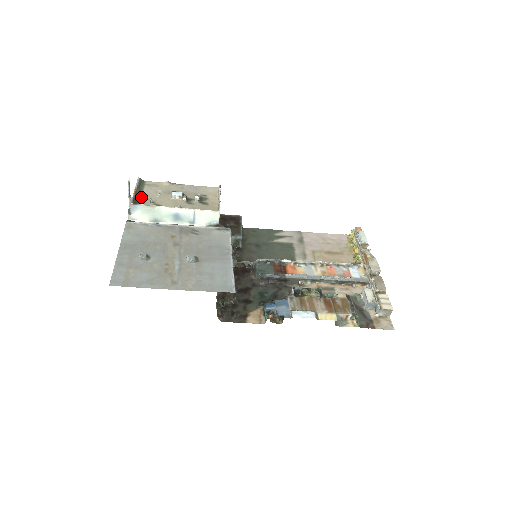
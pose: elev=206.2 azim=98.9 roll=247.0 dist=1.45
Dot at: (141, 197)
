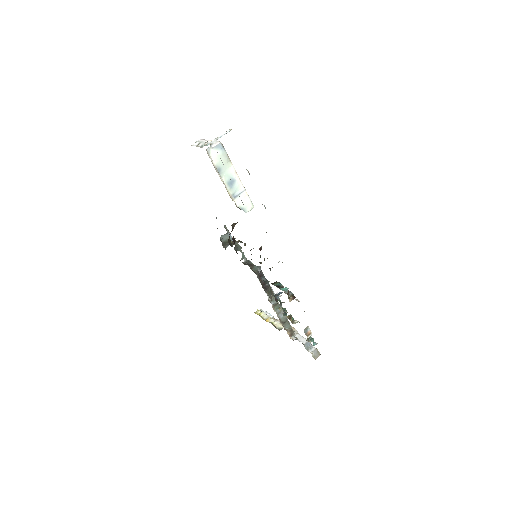
Dot at: occluded
